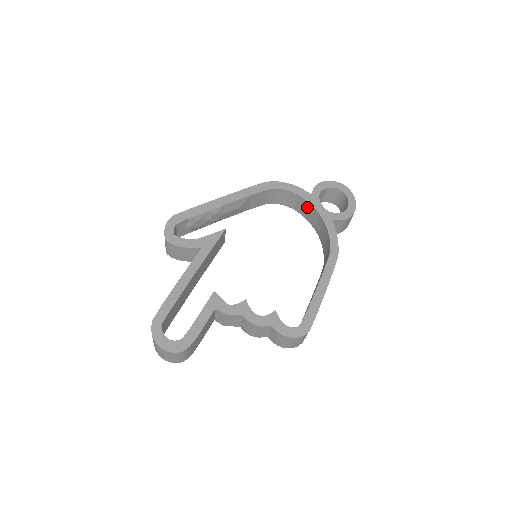
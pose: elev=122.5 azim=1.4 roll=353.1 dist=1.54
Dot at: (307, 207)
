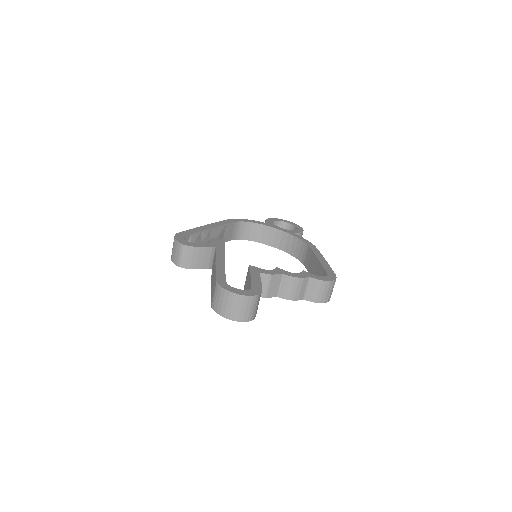
Dot at: (268, 232)
